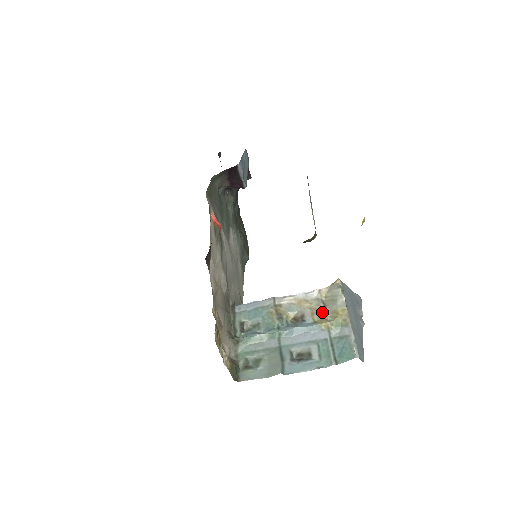
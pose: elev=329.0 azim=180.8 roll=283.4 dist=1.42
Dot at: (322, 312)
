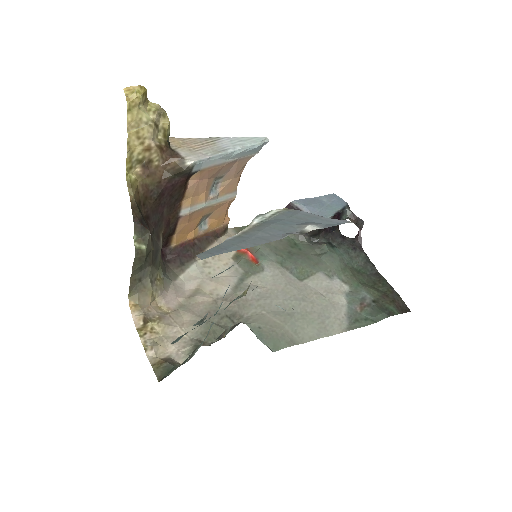
Dot at: occluded
